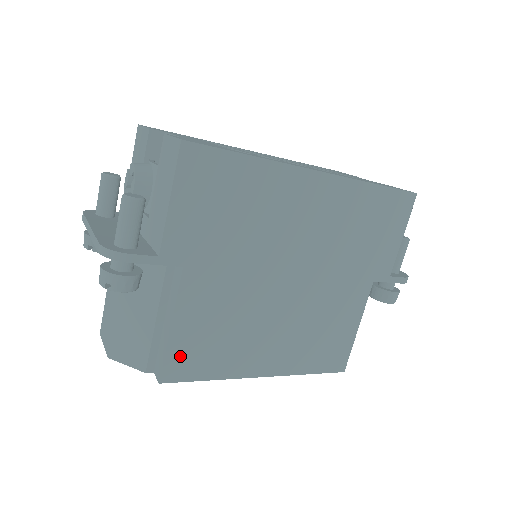
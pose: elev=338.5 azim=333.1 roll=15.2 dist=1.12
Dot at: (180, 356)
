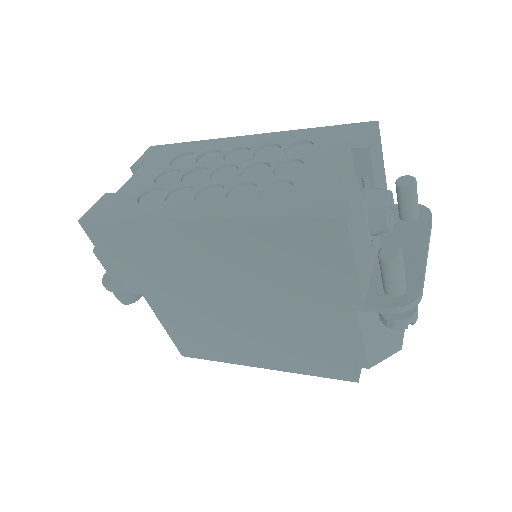
Dot at: (183, 344)
